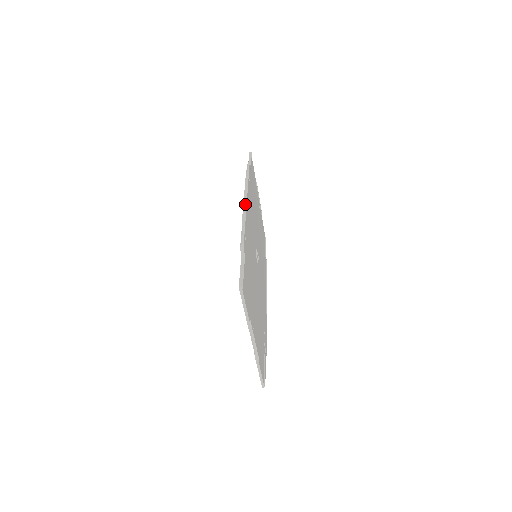
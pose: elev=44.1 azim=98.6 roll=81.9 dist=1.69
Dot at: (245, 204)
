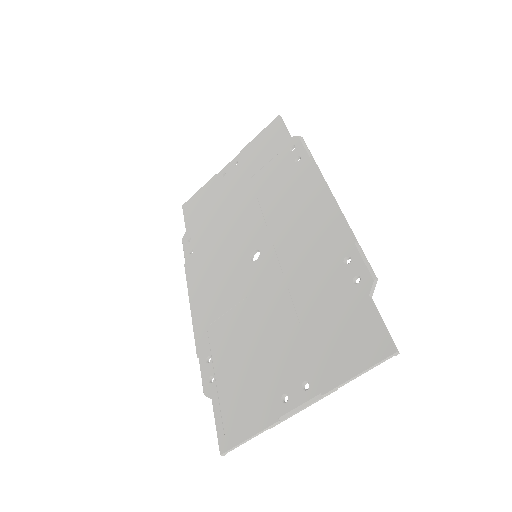
Dot at: occluded
